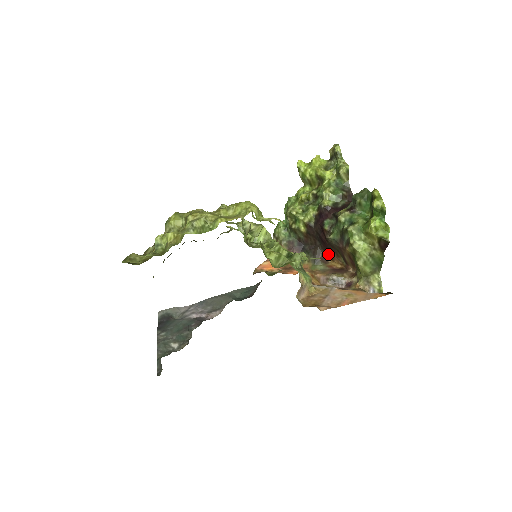
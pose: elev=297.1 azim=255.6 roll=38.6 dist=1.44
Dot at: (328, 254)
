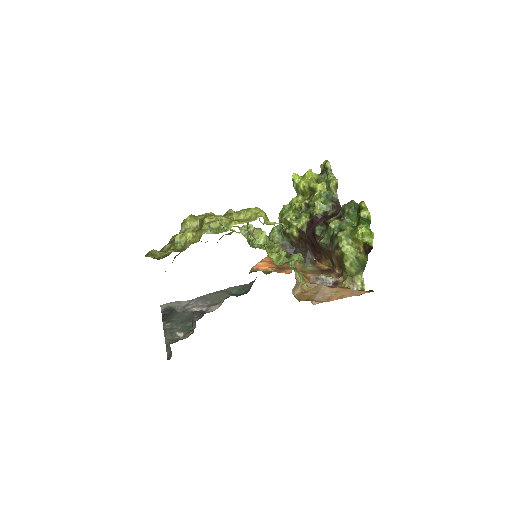
Dot at: (317, 257)
